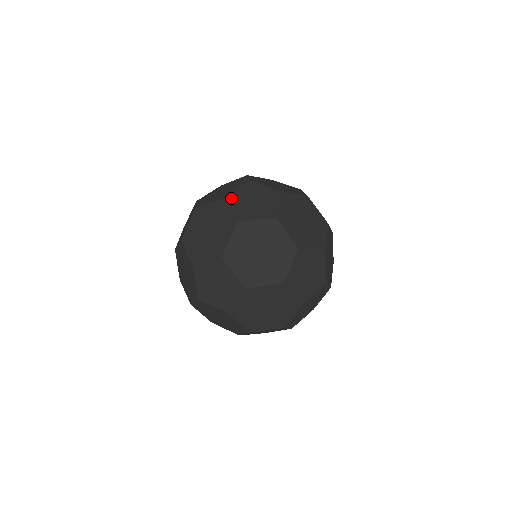
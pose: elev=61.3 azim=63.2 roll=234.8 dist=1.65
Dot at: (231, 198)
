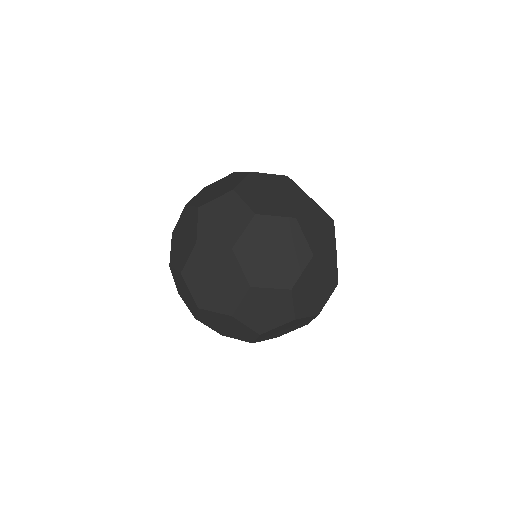
Dot at: (303, 220)
